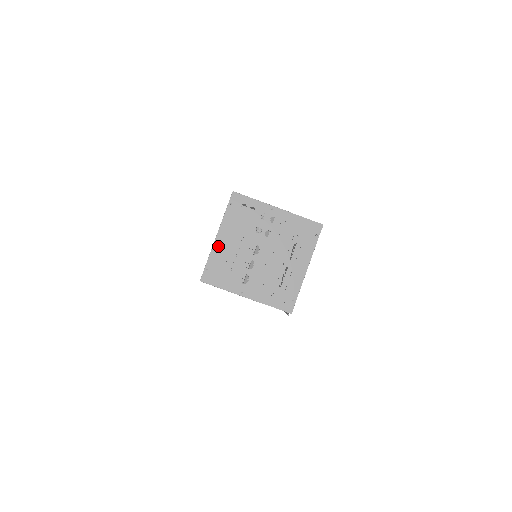
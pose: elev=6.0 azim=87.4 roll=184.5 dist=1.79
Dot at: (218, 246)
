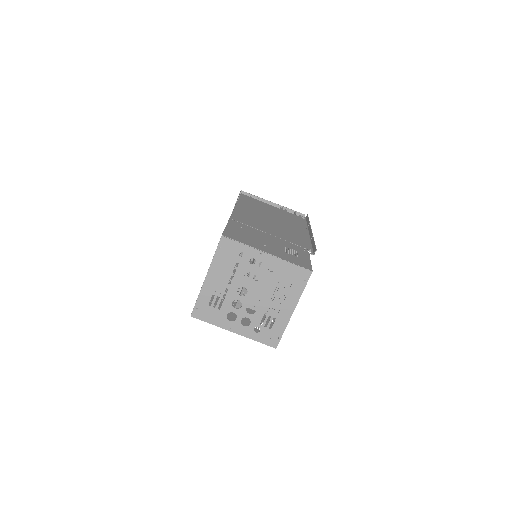
Dot at: (207, 287)
